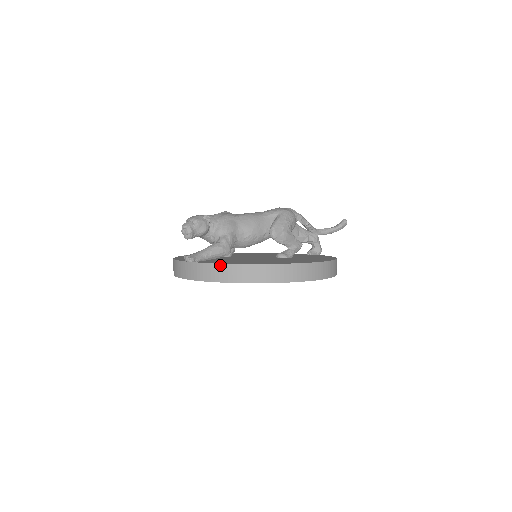
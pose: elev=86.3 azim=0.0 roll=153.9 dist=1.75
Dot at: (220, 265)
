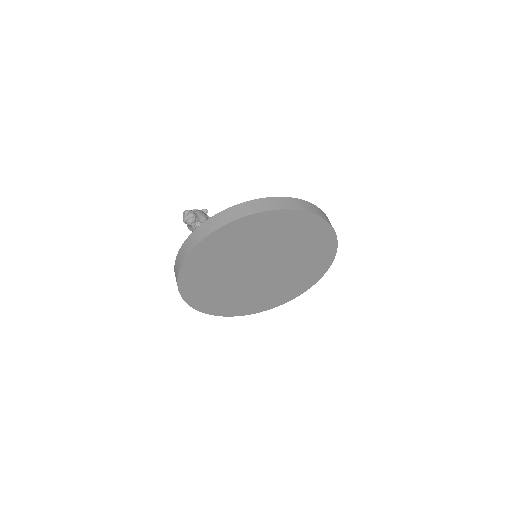
Dot at: (233, 207)
